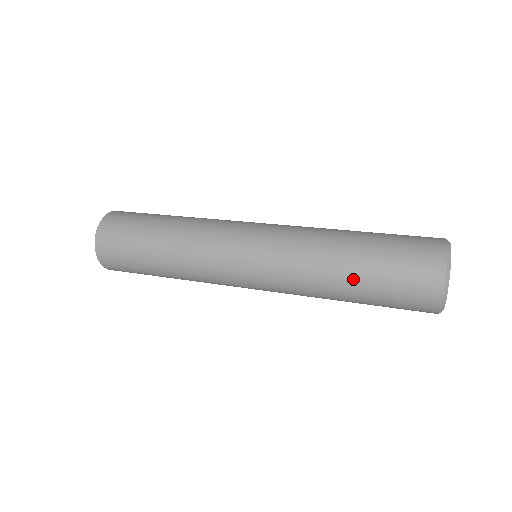
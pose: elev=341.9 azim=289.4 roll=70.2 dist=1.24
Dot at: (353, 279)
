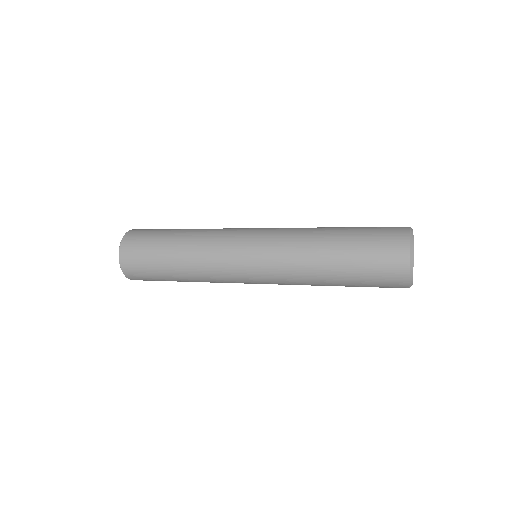
Dot at: (338, 238)
